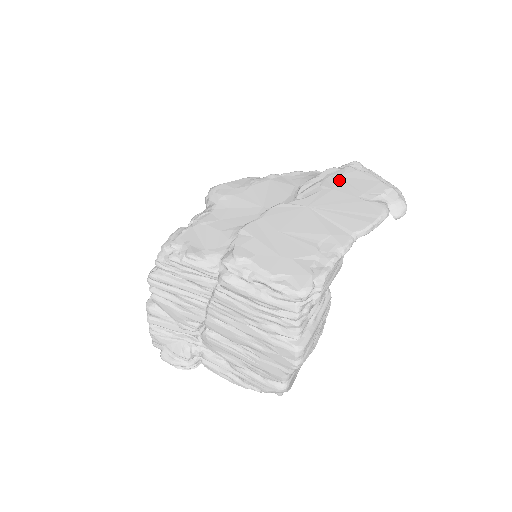
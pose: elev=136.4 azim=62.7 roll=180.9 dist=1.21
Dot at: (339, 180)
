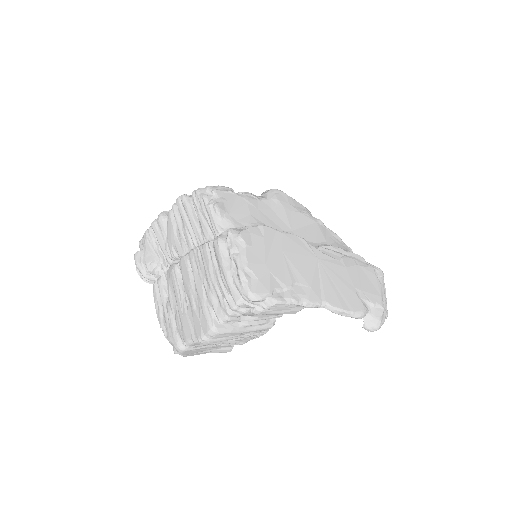
Dot at: (357, 267)
